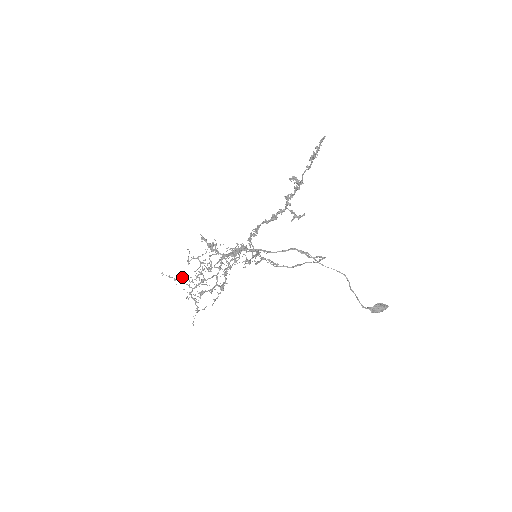
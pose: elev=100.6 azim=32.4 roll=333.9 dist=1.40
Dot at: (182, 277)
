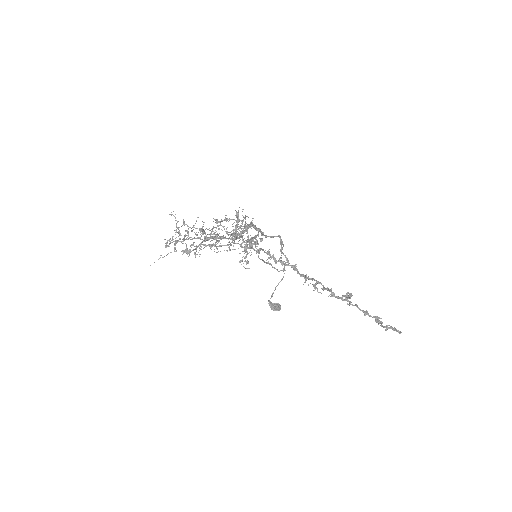
Dot at: (187, 231)
